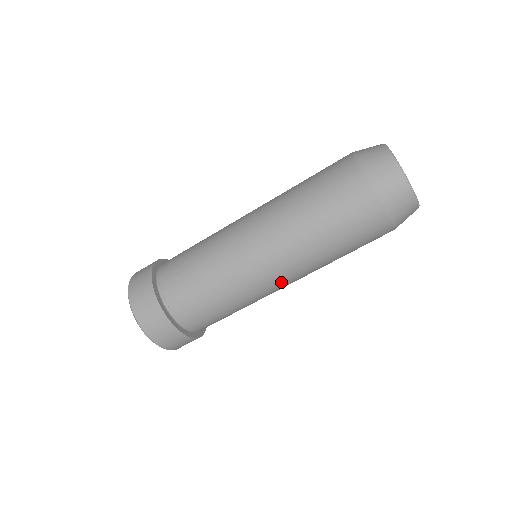
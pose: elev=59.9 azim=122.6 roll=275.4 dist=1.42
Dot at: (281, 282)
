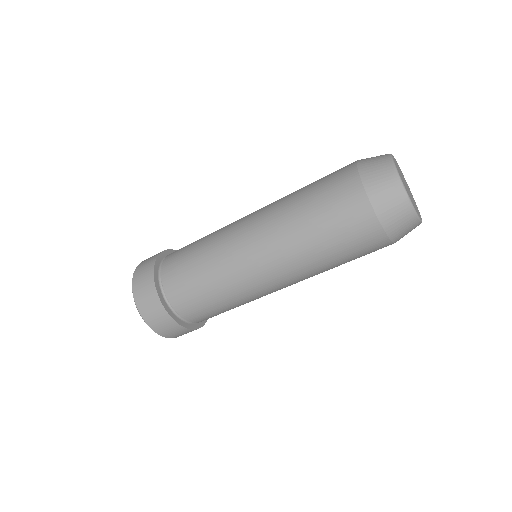
Dot at: occluded
